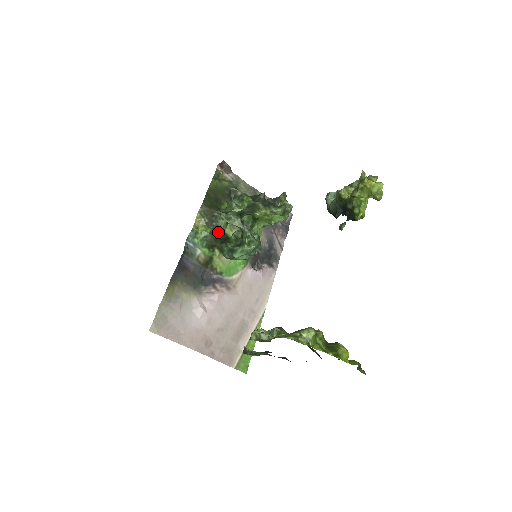
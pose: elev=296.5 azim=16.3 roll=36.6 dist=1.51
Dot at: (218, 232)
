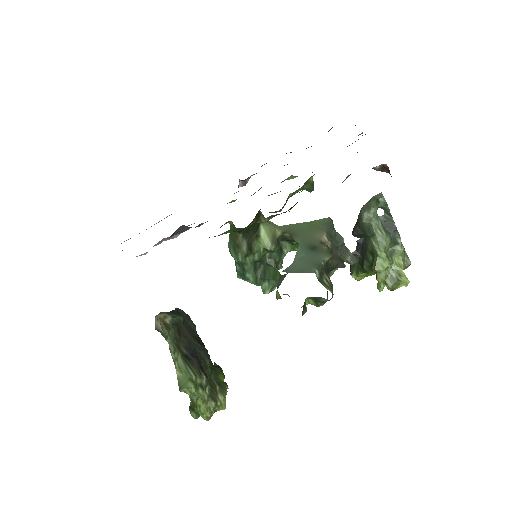
Dot at: occluded
